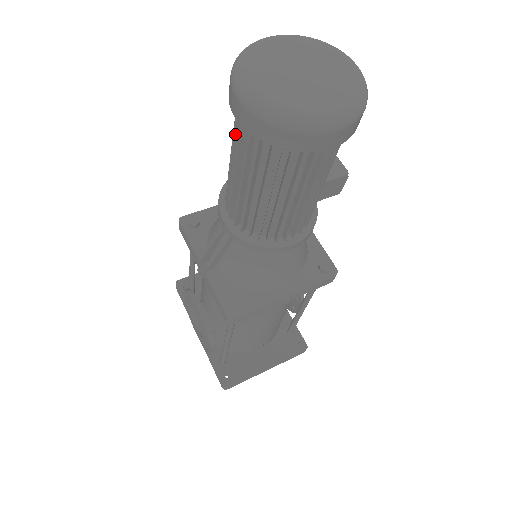
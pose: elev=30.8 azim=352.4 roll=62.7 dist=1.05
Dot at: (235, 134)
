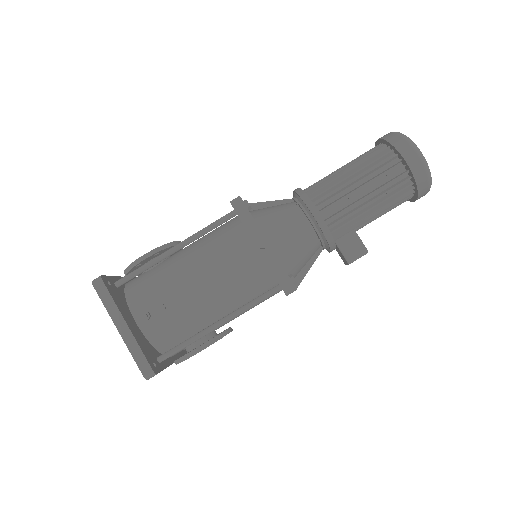
Dot at: occluded
